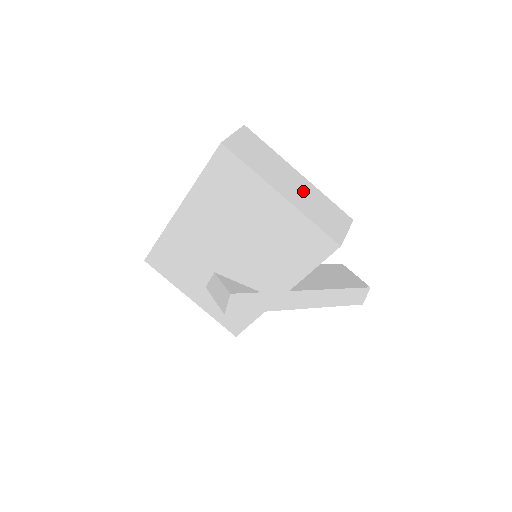
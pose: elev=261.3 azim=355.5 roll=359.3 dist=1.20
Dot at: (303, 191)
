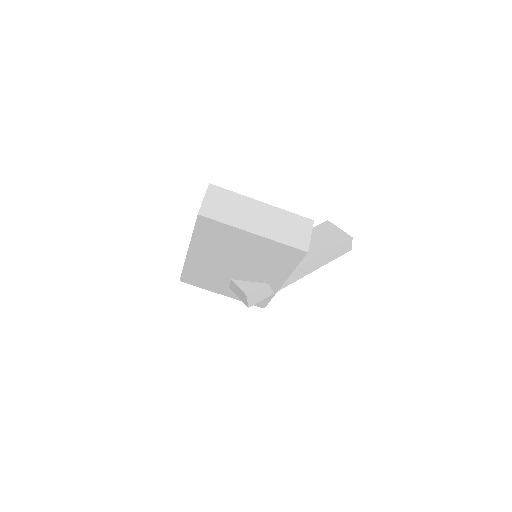
Dot at: (269, 218)
